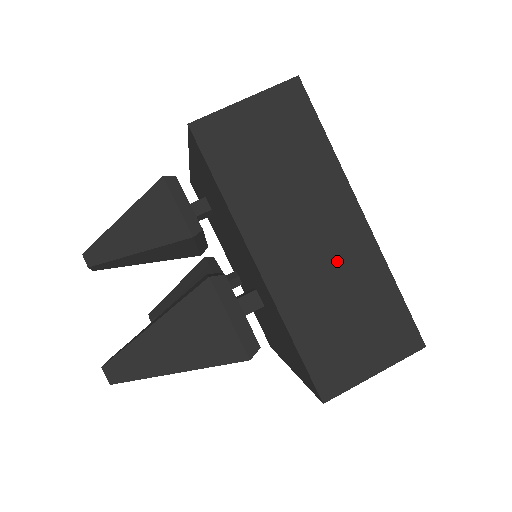
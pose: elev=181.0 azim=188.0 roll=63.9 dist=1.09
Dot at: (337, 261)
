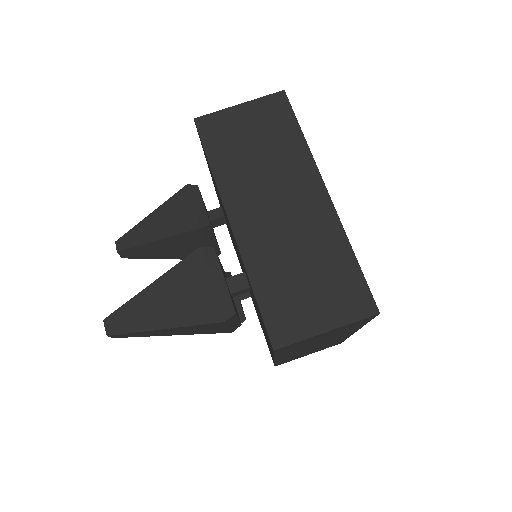
Dot at: (300, 228)
